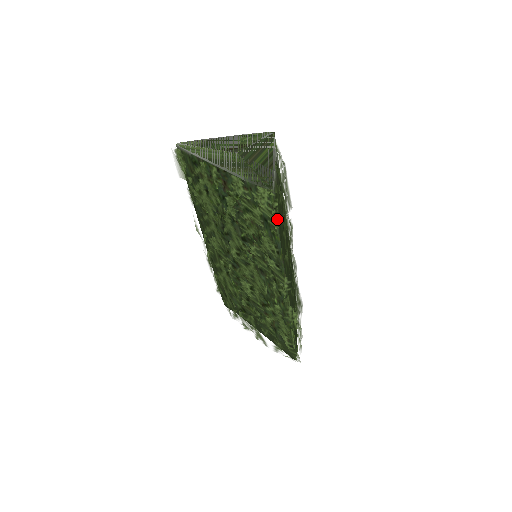
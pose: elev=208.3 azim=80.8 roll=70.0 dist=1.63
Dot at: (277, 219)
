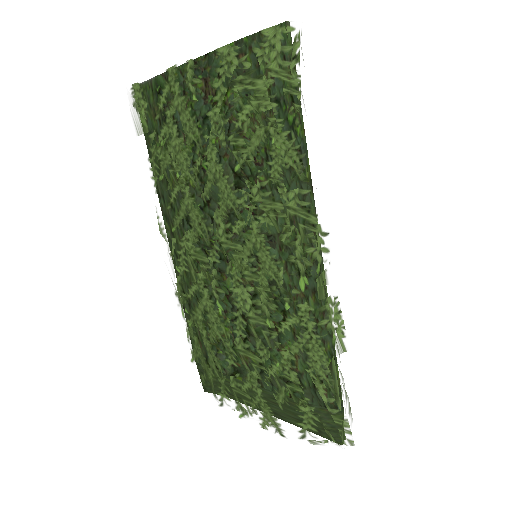
Dot at: occluded
